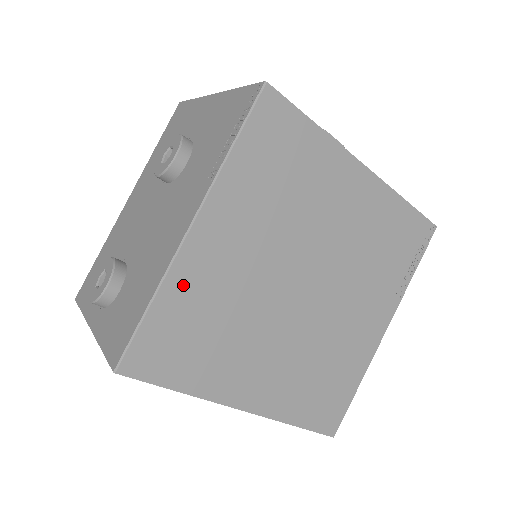
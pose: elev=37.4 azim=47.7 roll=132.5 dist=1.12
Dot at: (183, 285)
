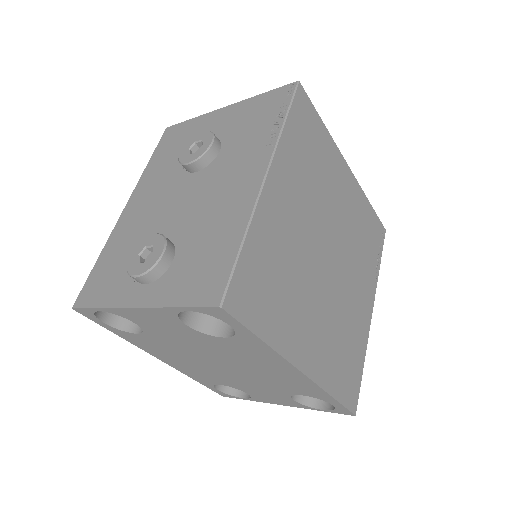
Dot at: (263, 230)
